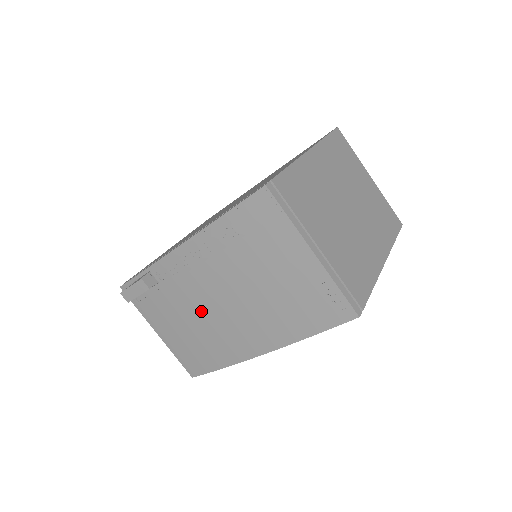
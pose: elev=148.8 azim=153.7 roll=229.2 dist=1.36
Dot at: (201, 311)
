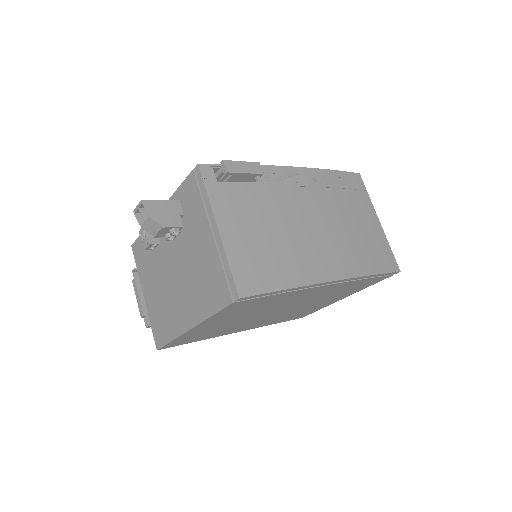
Dot at: (295, 221)
